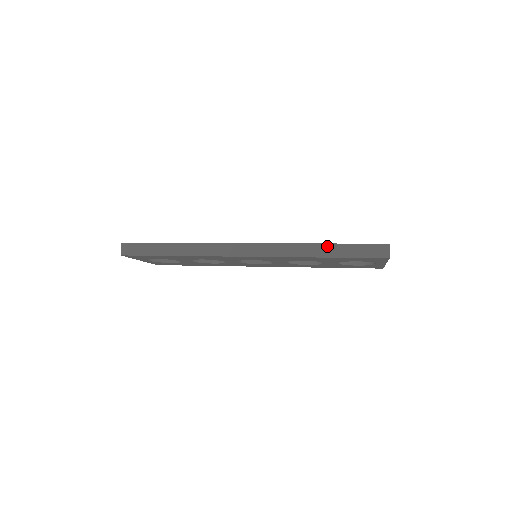
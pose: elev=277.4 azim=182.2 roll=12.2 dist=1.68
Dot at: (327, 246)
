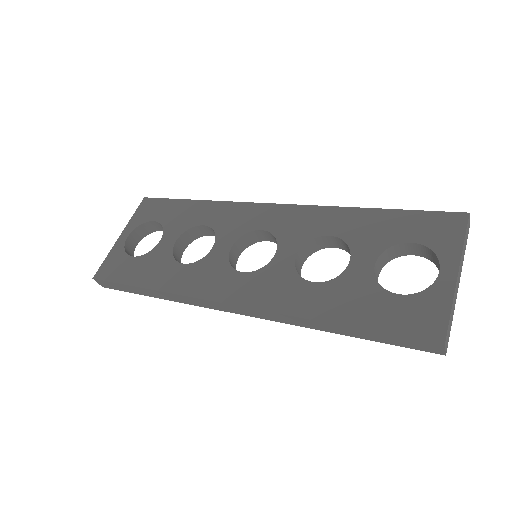
Dot at: (340, 327)
